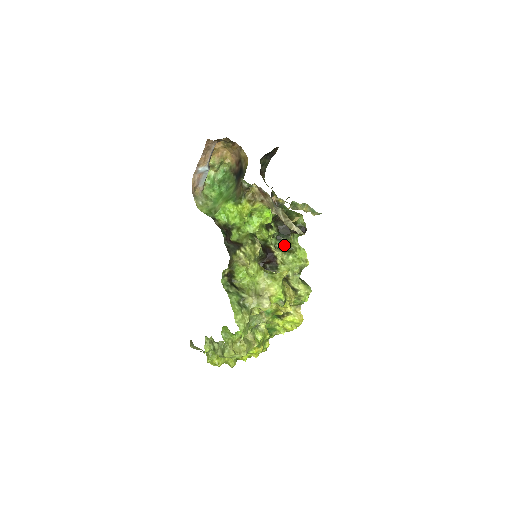
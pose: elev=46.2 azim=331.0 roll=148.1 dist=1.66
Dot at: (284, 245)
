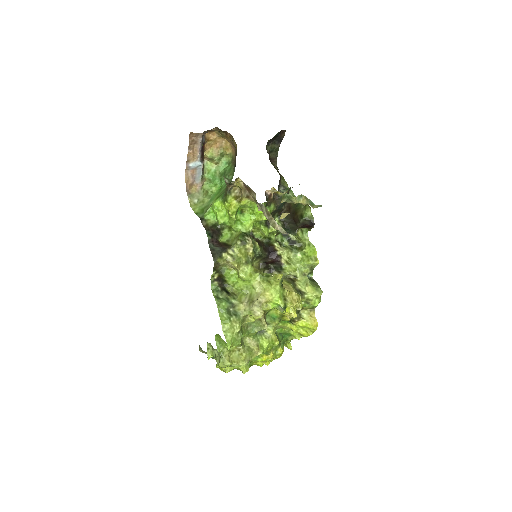
Dot at: (292, 241)
